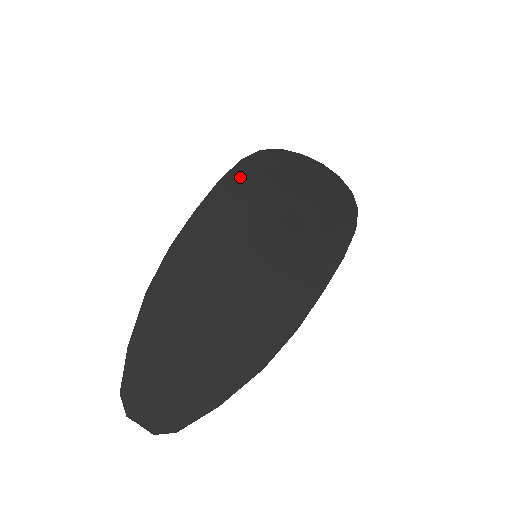
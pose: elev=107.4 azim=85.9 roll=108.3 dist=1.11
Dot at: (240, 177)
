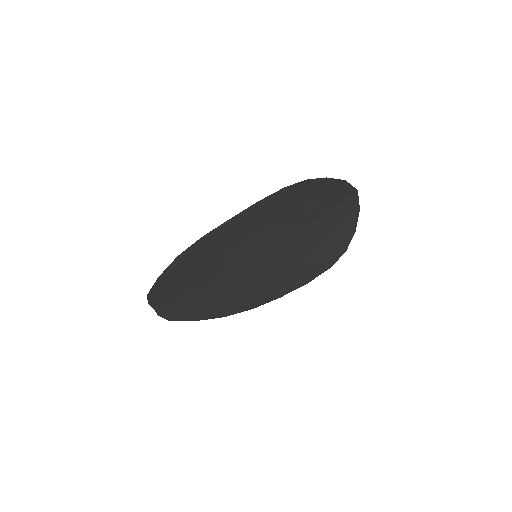
Dot at: (275, 202)
